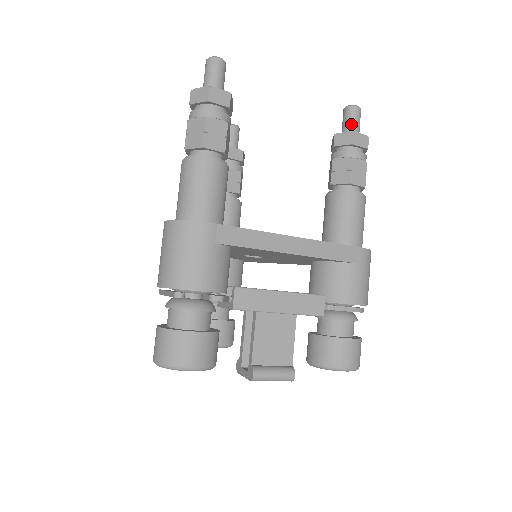
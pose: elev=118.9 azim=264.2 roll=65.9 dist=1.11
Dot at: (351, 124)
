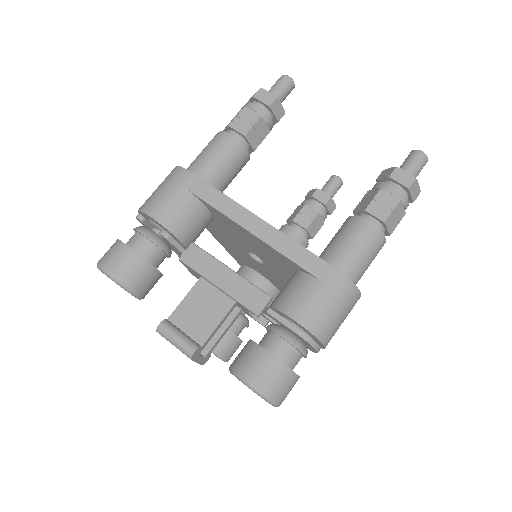
Dot at: (405, 165)
